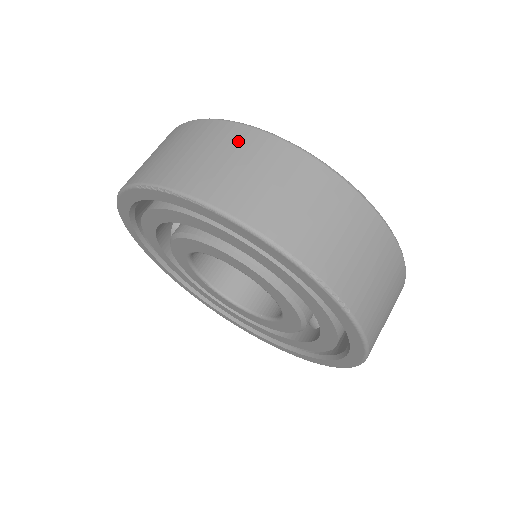
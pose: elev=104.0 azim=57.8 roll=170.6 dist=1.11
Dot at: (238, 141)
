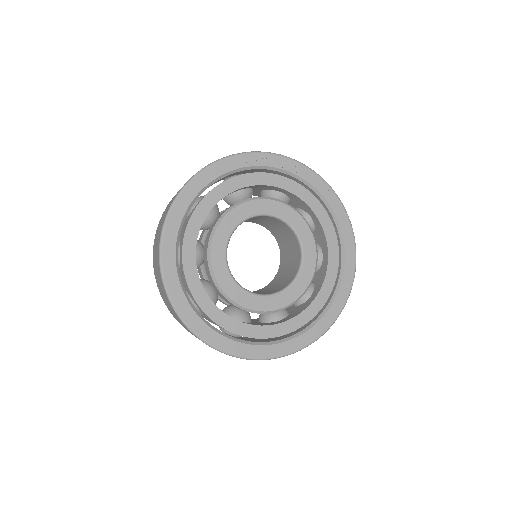
Dot at: occluded
